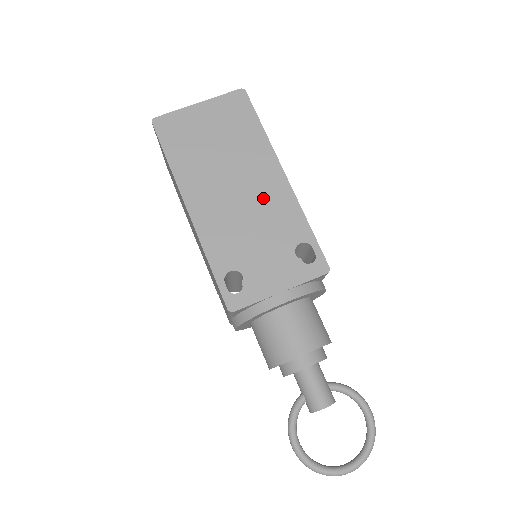
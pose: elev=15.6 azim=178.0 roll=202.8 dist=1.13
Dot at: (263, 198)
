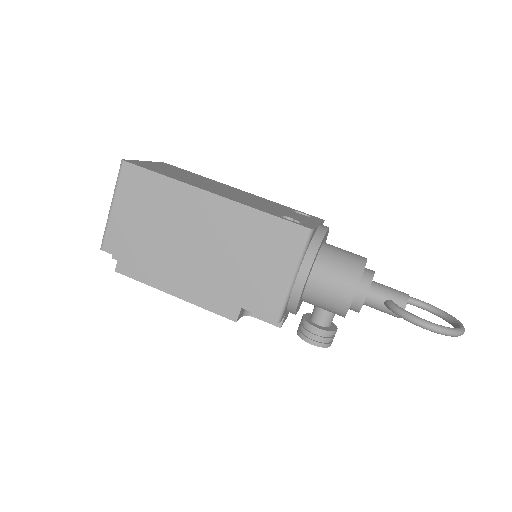
Dot at: (246, 195)
